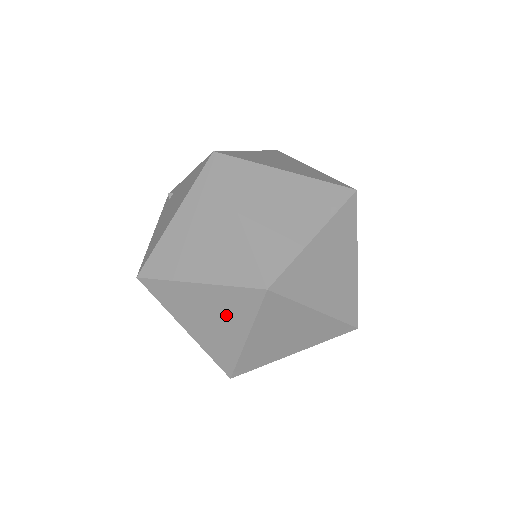
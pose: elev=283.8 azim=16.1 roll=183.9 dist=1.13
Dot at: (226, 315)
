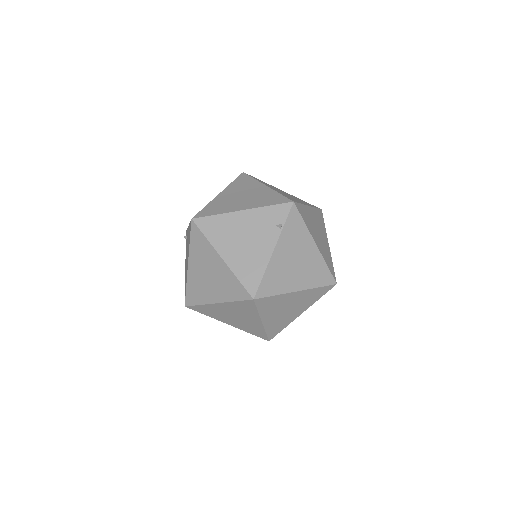
Dot at: (243, 314)
